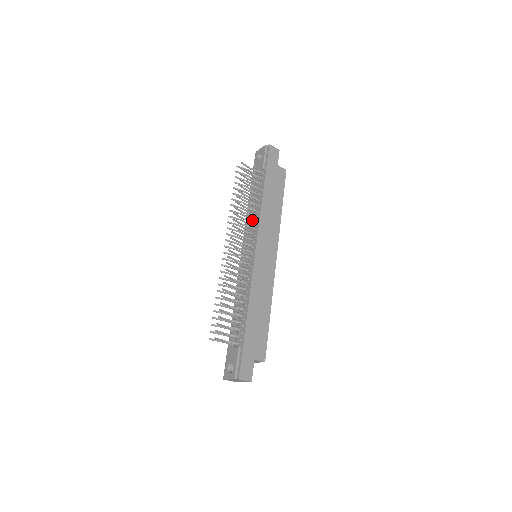
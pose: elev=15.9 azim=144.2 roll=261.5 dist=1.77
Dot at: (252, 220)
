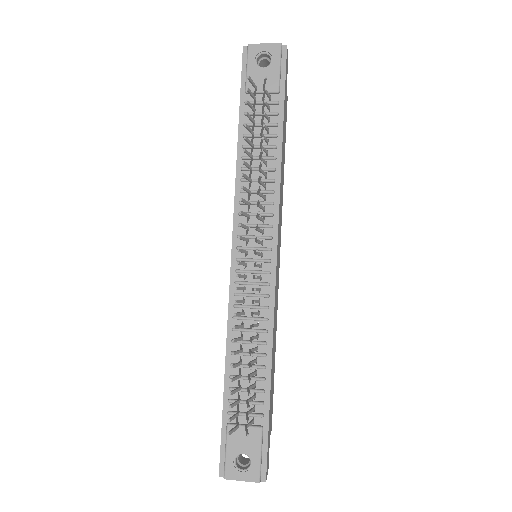
Dot at: (260, 192)
